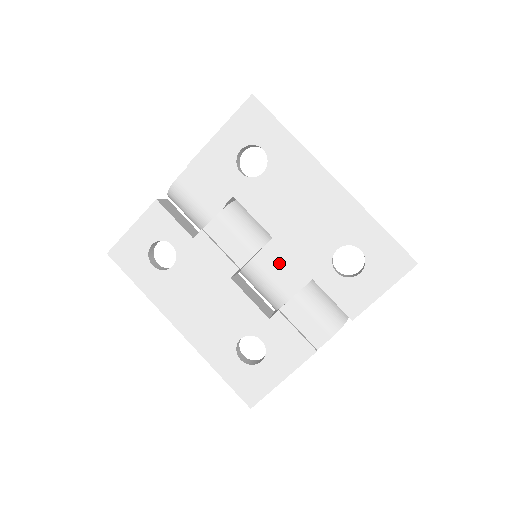
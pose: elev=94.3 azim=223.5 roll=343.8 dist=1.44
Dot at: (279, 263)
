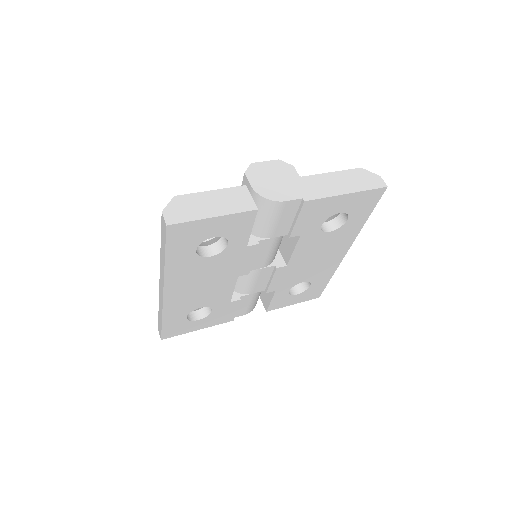
Dot at: (272, 279)
